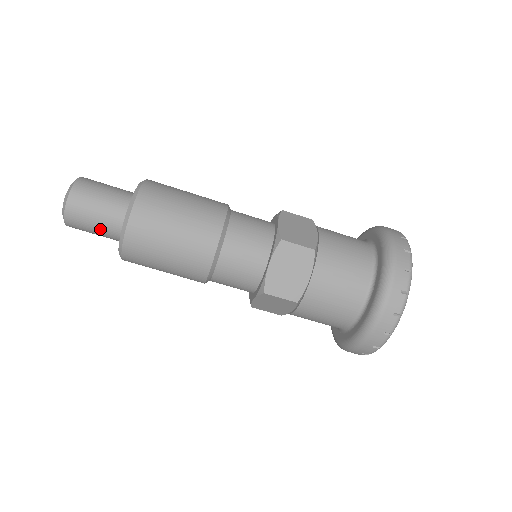
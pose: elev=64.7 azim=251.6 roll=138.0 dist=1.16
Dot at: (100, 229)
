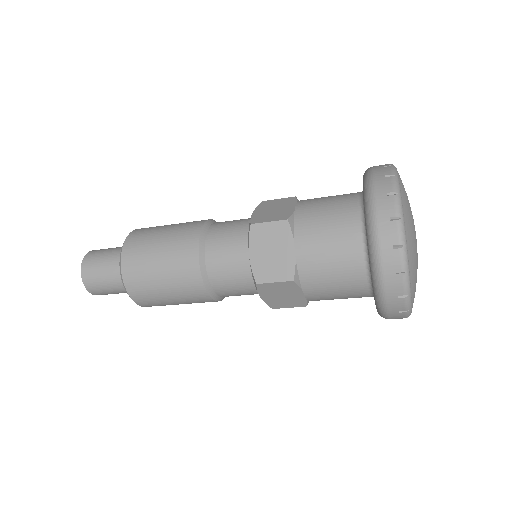
Dot at: (113, 286)
